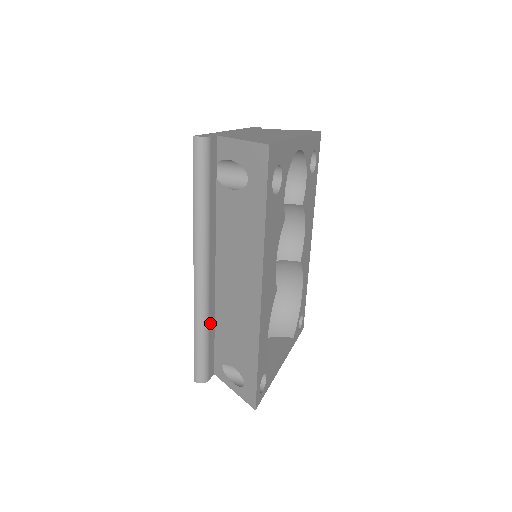
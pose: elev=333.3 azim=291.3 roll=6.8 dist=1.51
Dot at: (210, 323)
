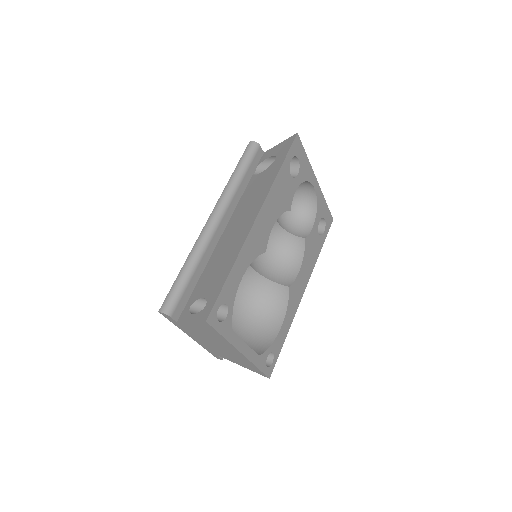
Dot at: (199, 266)
